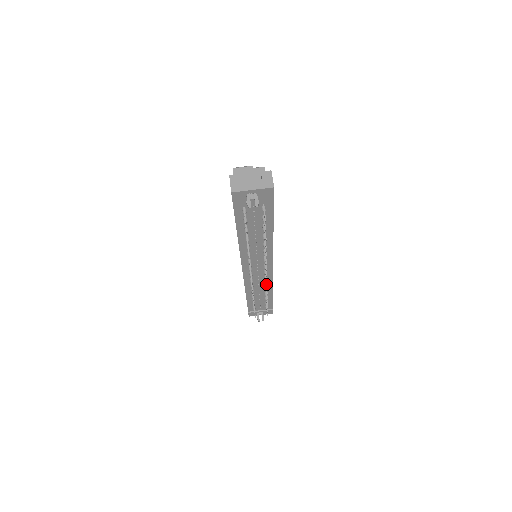
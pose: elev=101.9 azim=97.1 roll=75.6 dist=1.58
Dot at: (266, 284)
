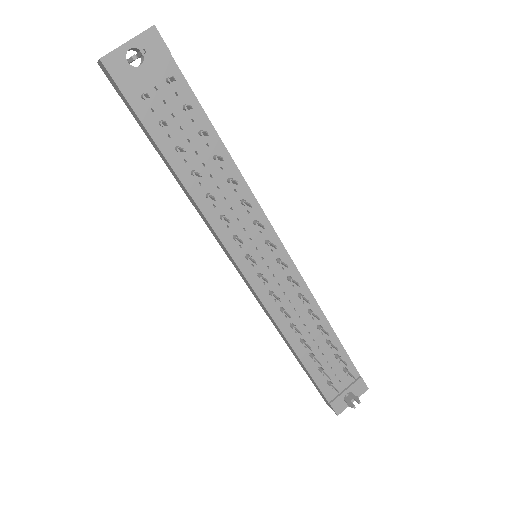
Dot at: (294, 282)
